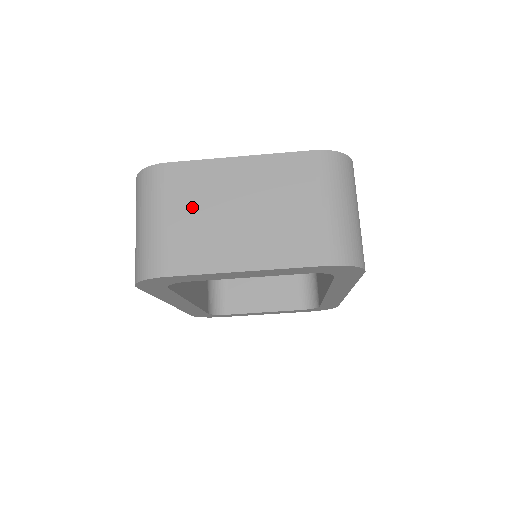
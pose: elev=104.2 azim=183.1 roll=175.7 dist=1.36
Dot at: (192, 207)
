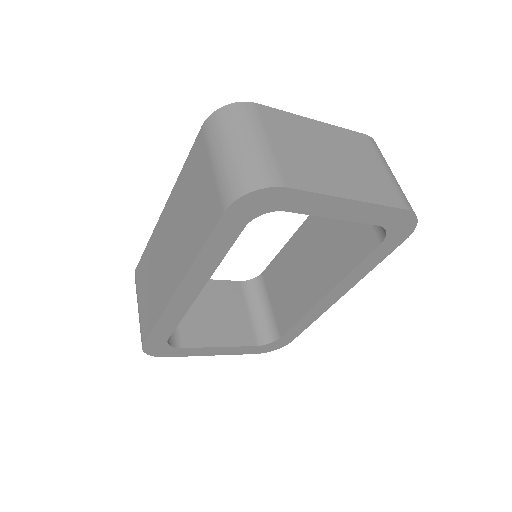
Dot at: (290, 141)
